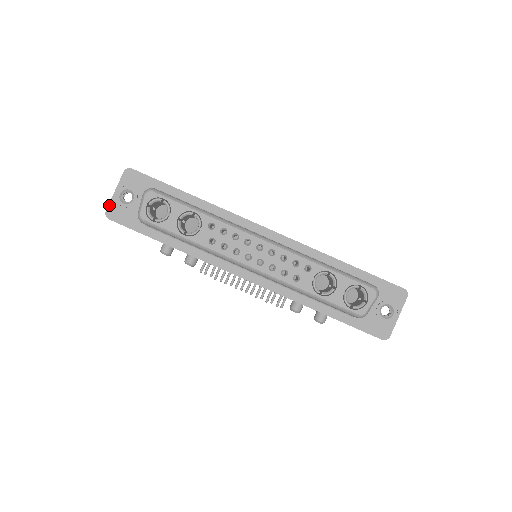
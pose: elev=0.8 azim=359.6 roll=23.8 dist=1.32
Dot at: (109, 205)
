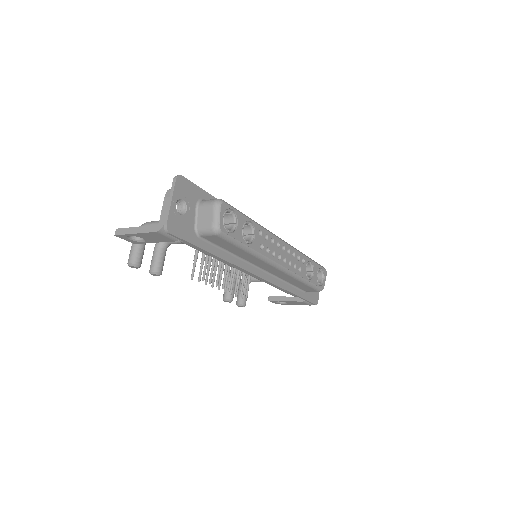
Dot at: (169, 217)
